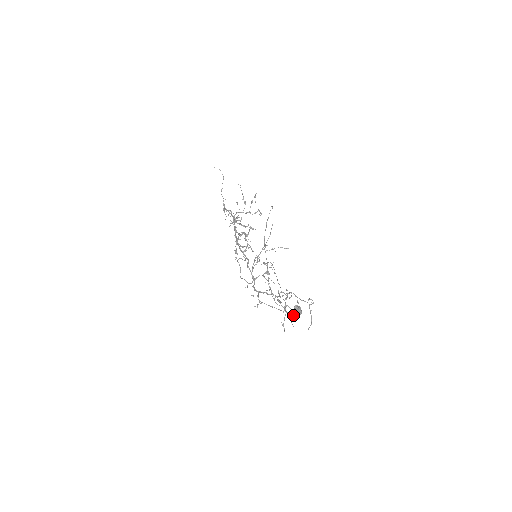
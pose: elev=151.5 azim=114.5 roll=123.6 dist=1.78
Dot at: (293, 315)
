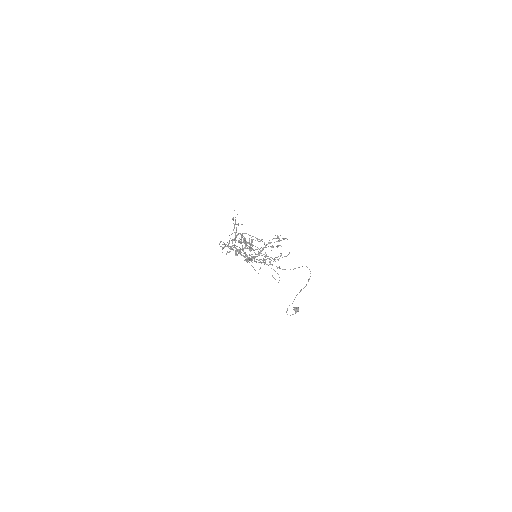
Dot at: occluded
